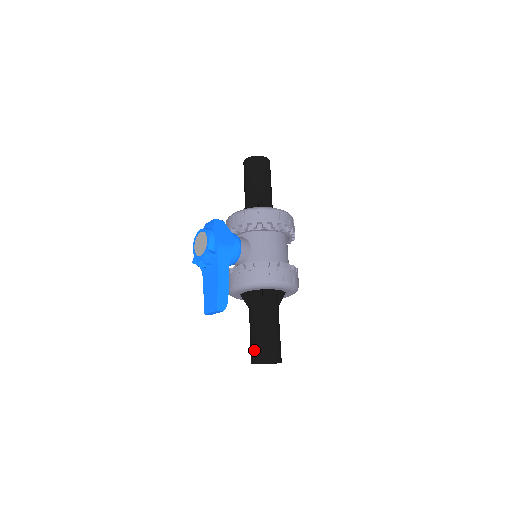
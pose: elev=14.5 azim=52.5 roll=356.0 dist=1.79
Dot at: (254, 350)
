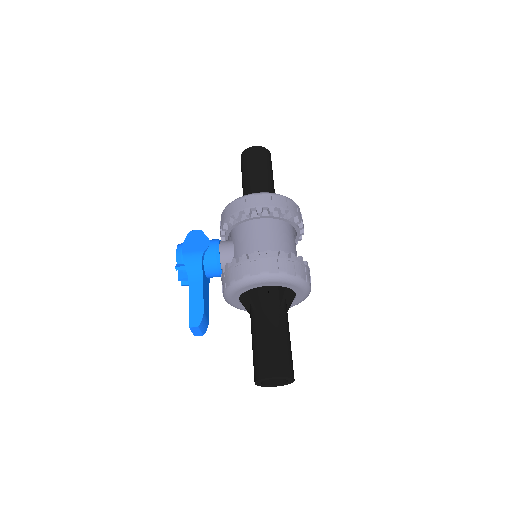
Dot at: occluded
